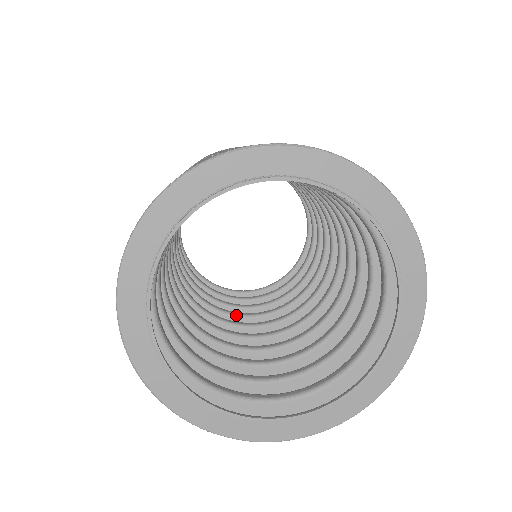
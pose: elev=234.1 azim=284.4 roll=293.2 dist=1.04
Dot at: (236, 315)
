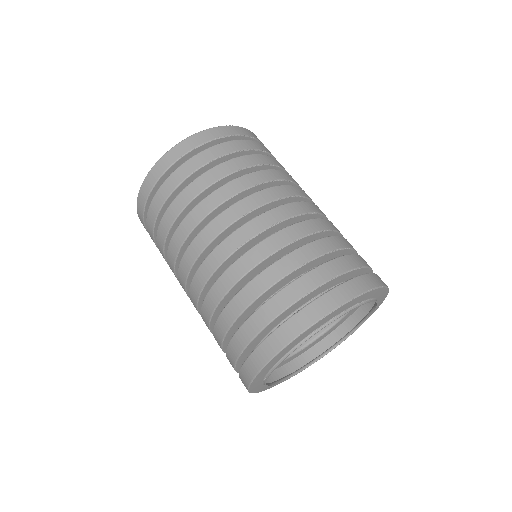
Dot at: occluded
